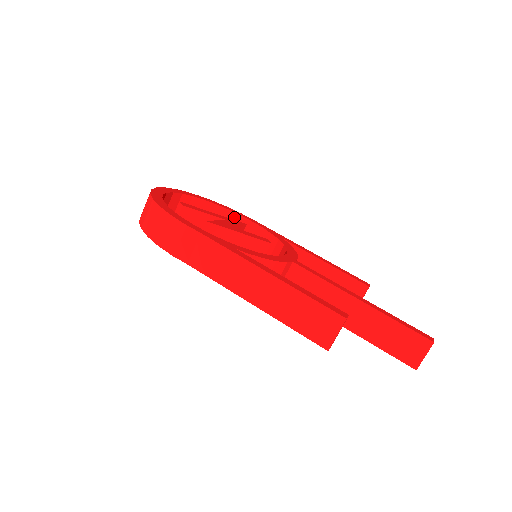
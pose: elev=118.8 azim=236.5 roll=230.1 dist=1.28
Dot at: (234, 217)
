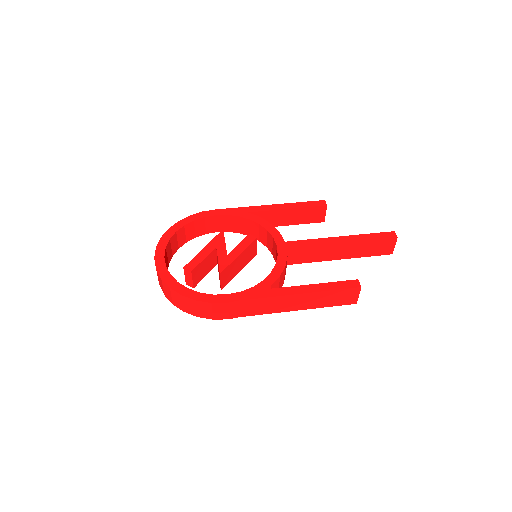
Dot at: (202, 221)
